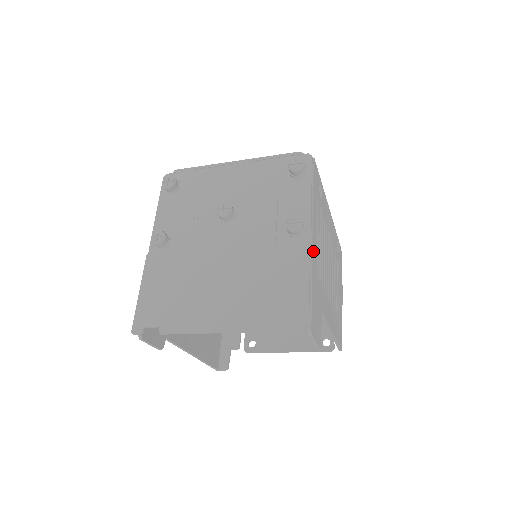
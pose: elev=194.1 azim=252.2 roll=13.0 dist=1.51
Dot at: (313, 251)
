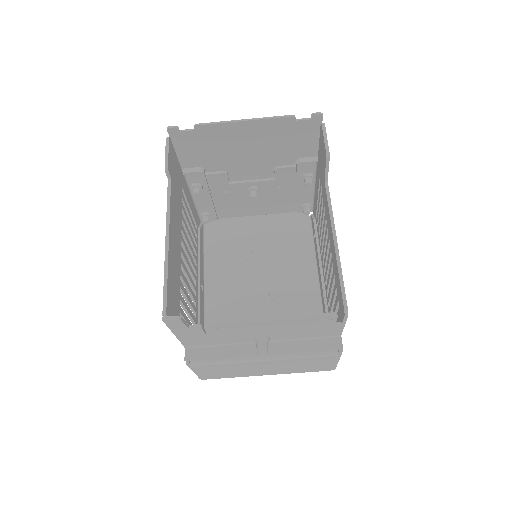
Dot at: occluded
